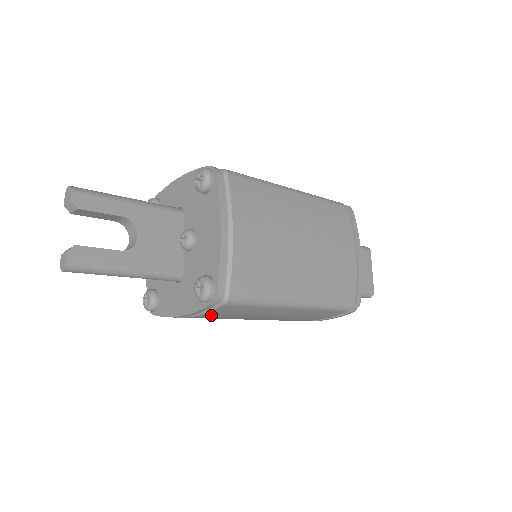
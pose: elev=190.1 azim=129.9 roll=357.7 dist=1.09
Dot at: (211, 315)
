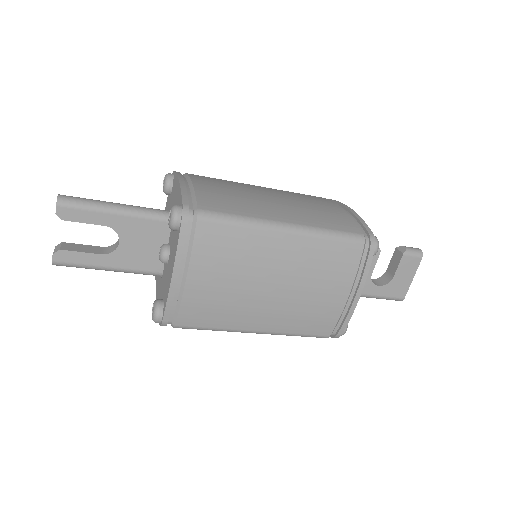
Dot at: occluded
